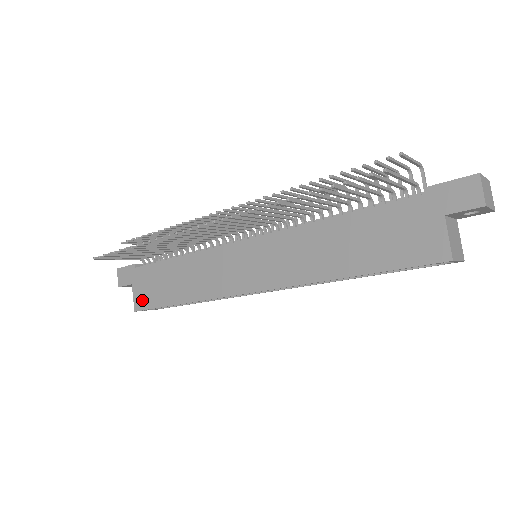
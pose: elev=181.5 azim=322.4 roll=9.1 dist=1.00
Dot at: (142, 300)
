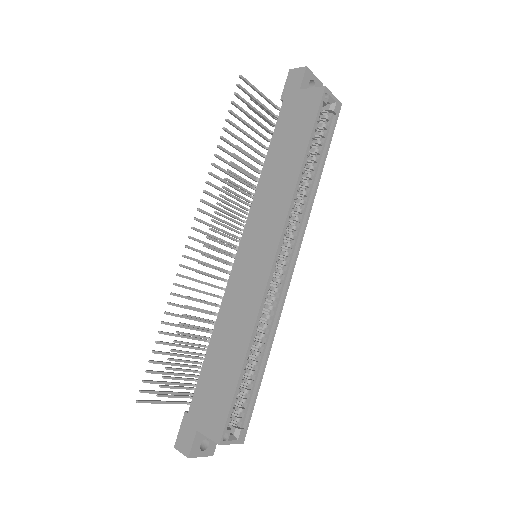
Dot at: (216, 422)
